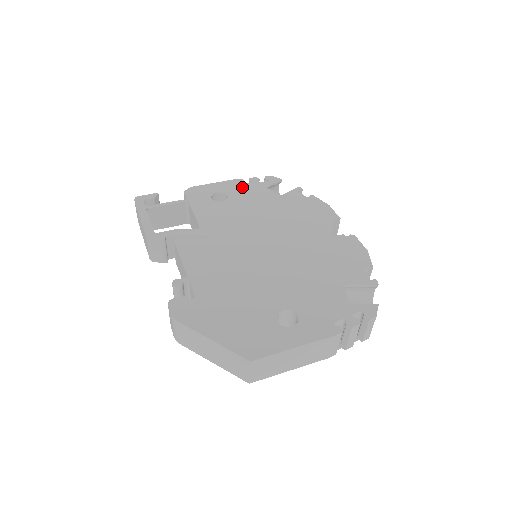
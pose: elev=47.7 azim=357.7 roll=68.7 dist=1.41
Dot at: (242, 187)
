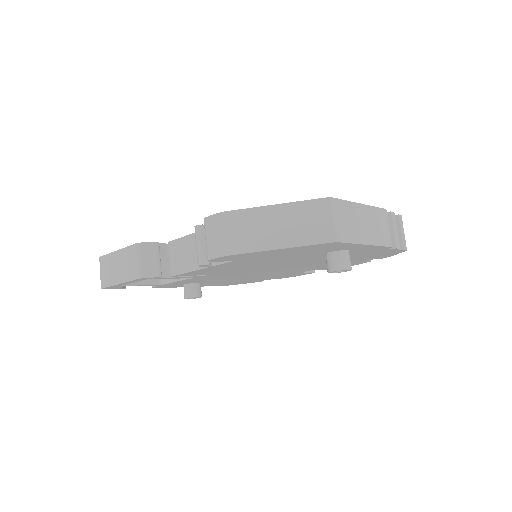
Dot at: occluded
